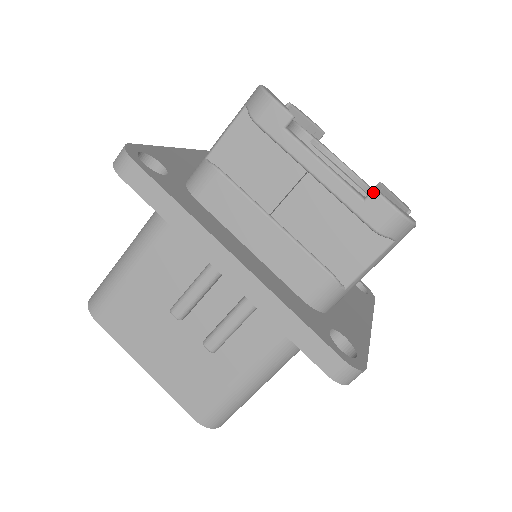
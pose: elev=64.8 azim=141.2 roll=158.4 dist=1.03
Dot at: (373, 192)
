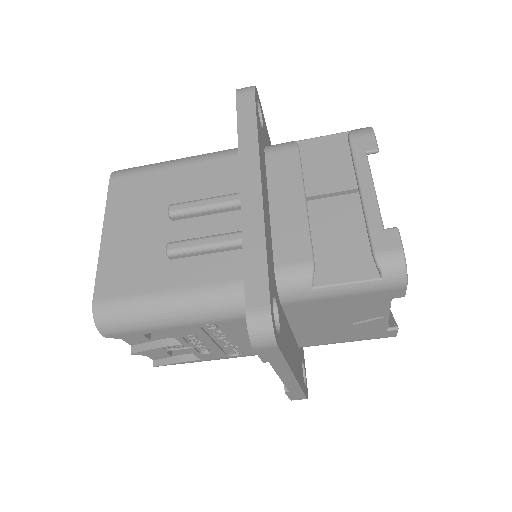
Dot at: (395, 228)
